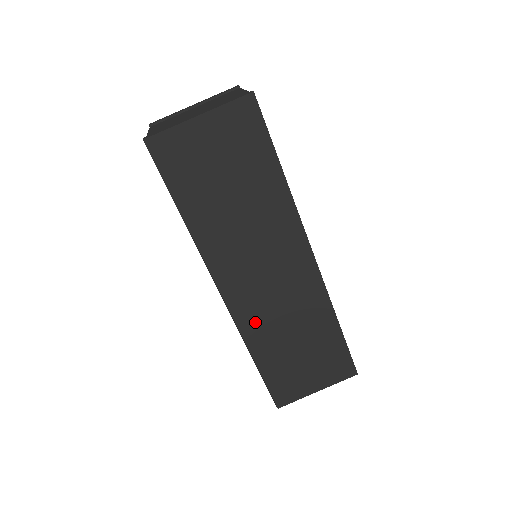
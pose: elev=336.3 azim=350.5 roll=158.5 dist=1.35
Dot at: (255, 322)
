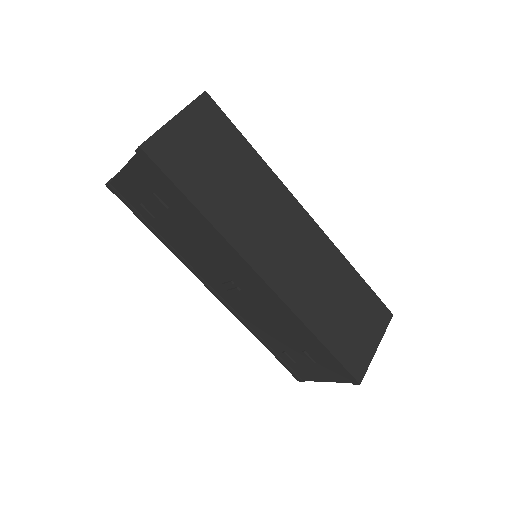
Dot at: (299, 295)
